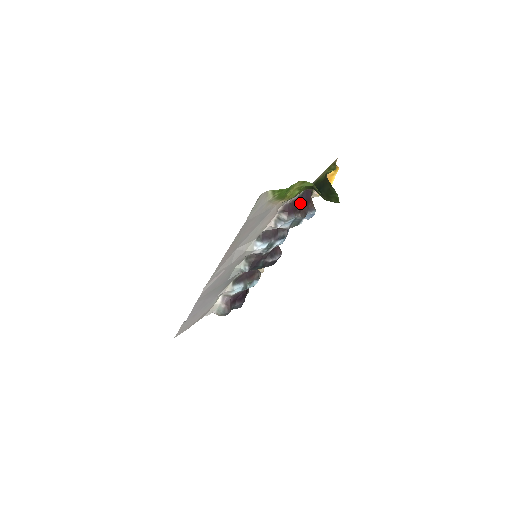
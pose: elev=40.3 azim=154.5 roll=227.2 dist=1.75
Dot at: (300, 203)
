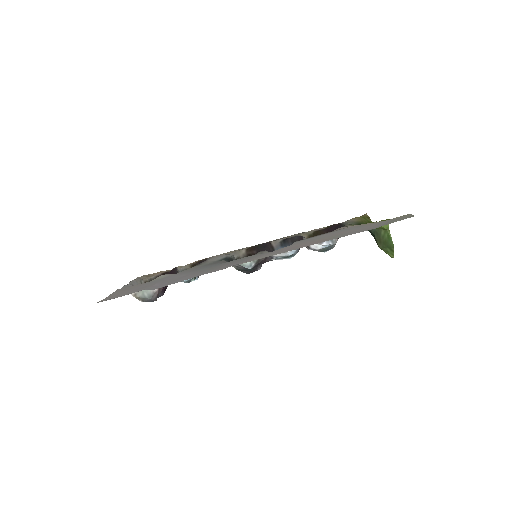
Dot at: occluded
